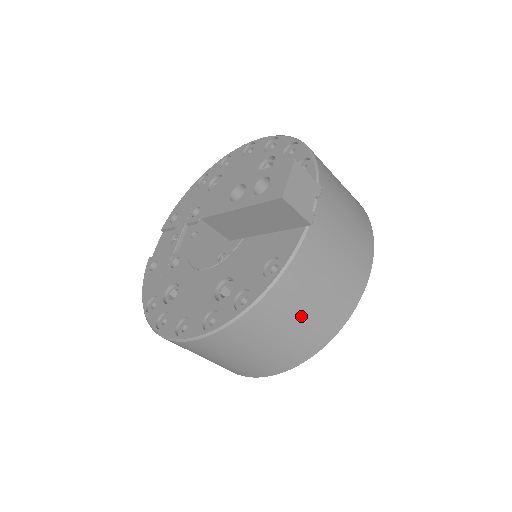
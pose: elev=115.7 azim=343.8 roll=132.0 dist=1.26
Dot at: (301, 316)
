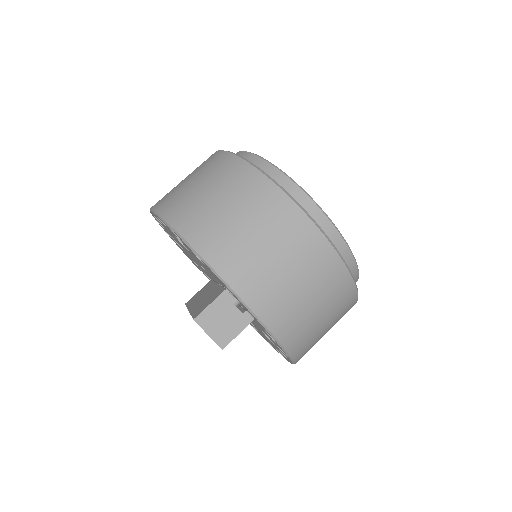
Dot at: (320, 319)
